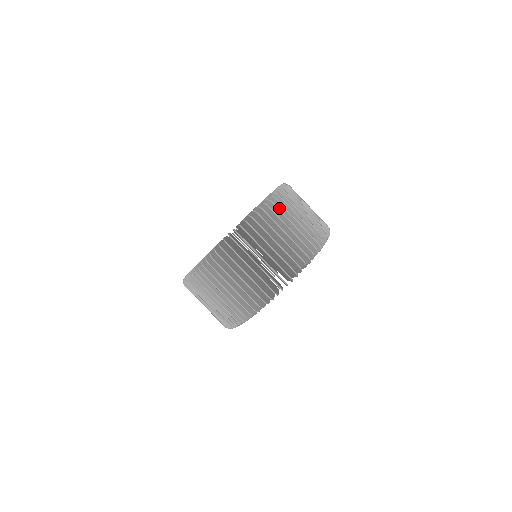
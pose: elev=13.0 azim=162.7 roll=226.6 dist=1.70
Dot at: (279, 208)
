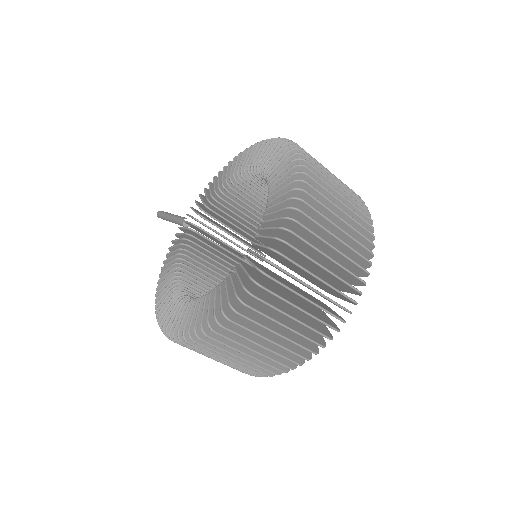
Dot at: (307, 222)
